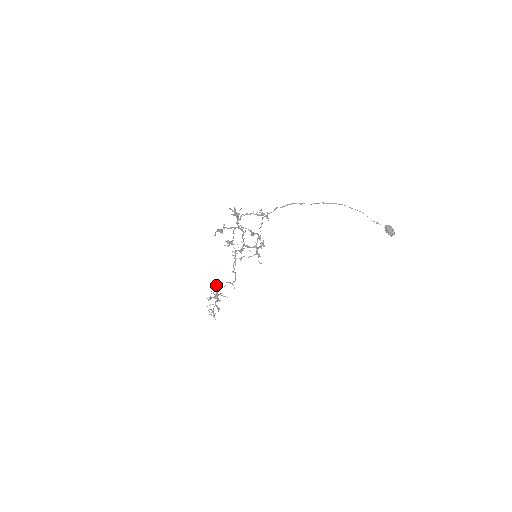
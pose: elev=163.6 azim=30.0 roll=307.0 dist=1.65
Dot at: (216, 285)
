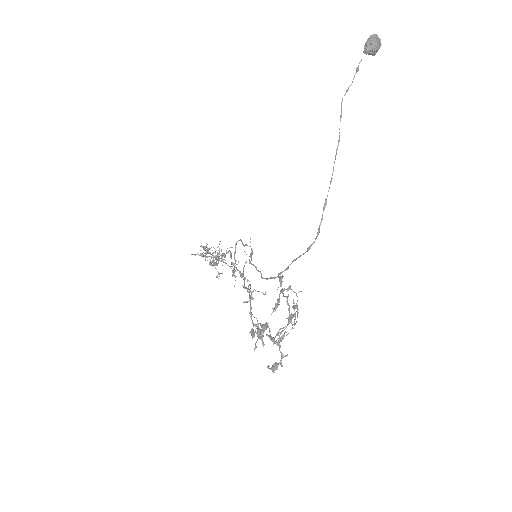
Dot at: (209, 262)
